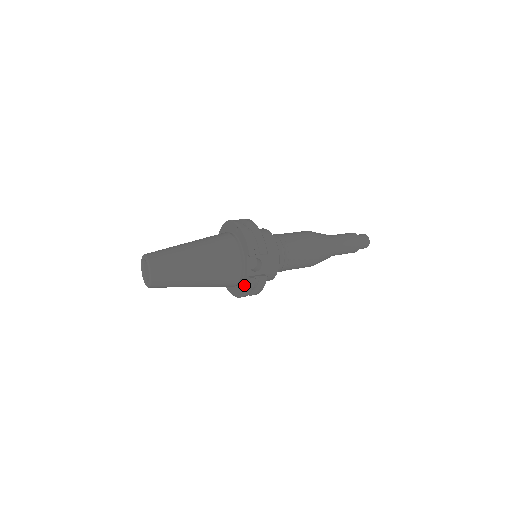
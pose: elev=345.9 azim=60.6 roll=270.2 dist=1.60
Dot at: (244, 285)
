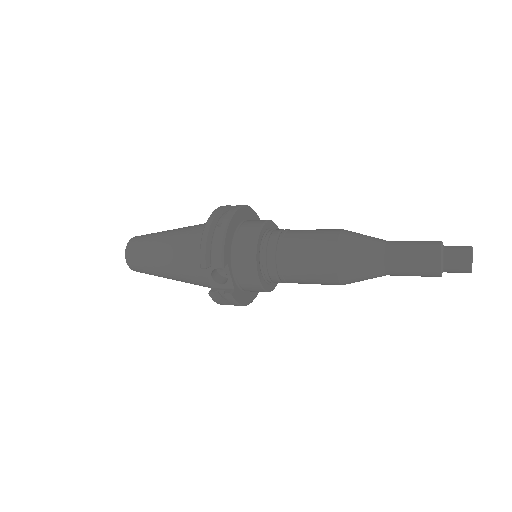
Dot at: occluded
